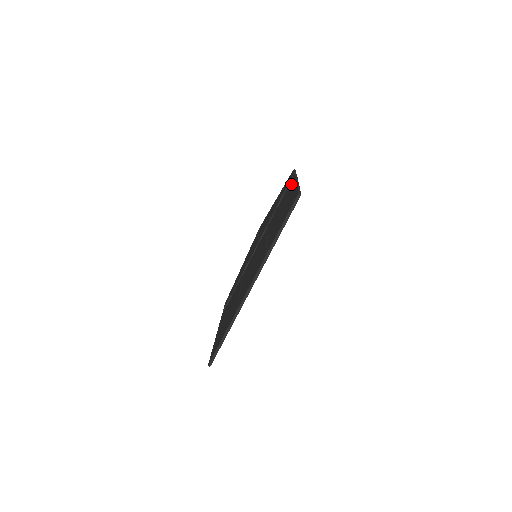
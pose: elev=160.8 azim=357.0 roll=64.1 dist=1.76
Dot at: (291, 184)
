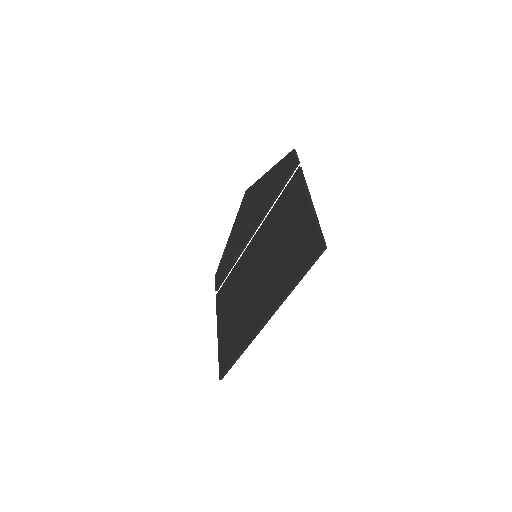
Dot at: (298, 187)
